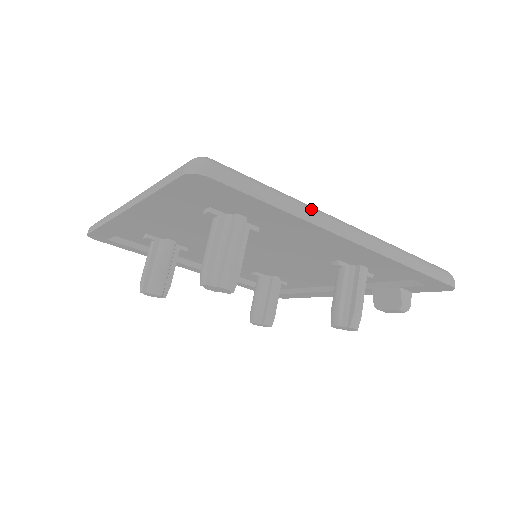
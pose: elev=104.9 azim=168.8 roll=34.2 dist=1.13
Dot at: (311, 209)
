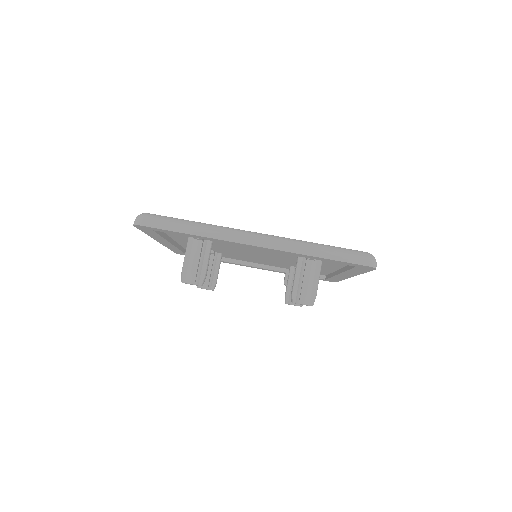
Dot at: occluded
